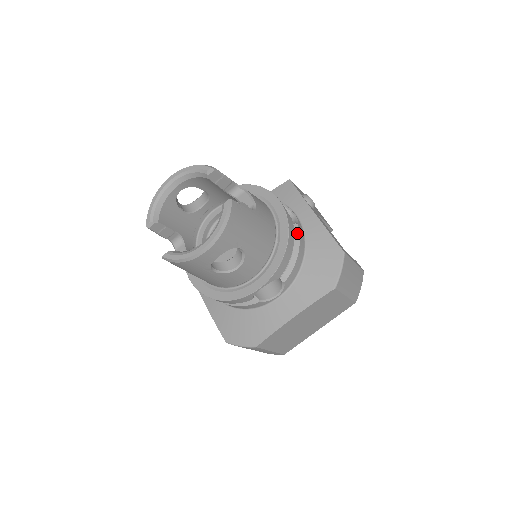
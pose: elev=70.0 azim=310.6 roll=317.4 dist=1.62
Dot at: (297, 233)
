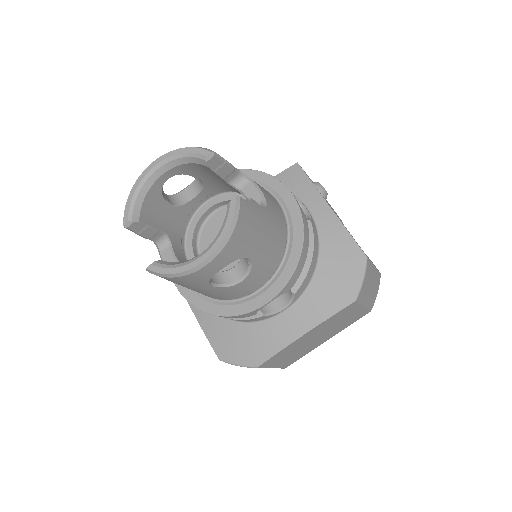
Dot at: (311, 232)
